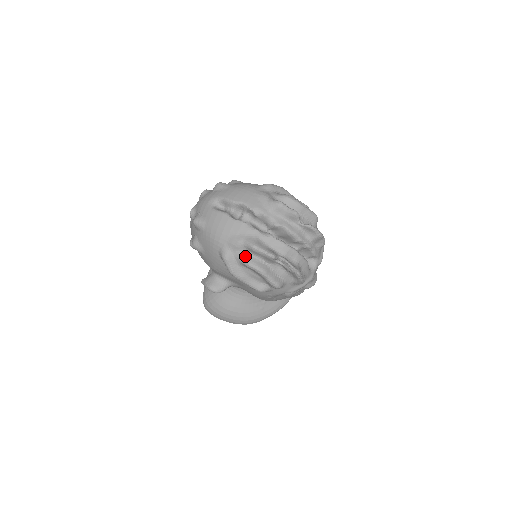
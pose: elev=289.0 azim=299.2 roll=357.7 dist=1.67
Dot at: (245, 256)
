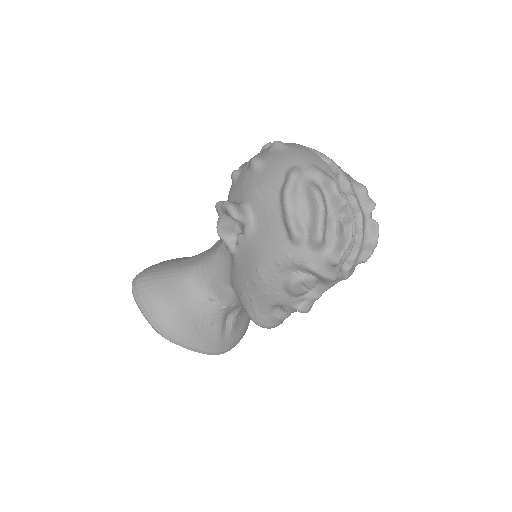
Dot at: (316, 185)
